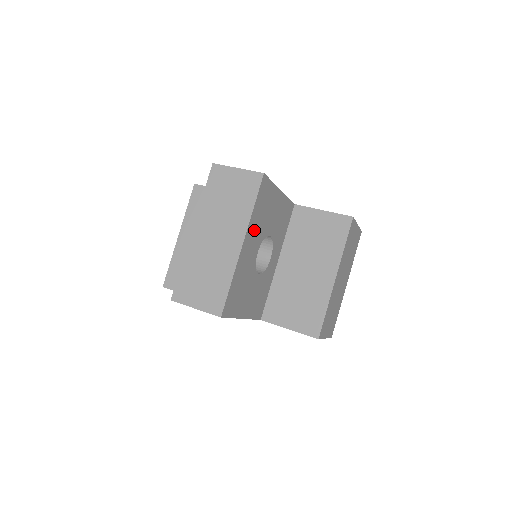
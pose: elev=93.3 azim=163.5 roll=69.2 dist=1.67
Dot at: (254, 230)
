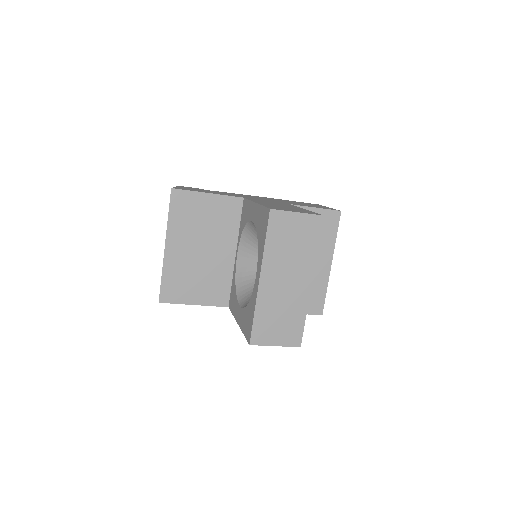
Dot at: occluded
